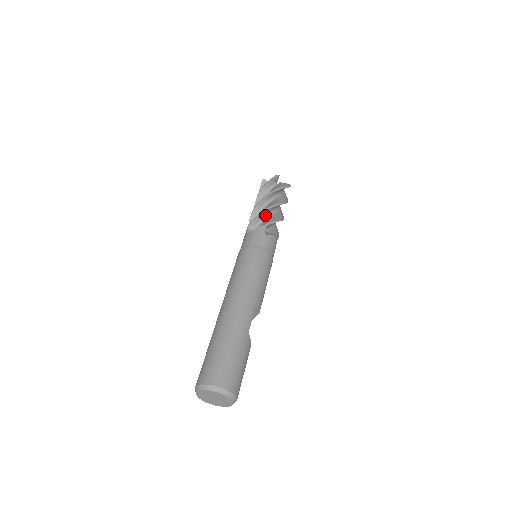
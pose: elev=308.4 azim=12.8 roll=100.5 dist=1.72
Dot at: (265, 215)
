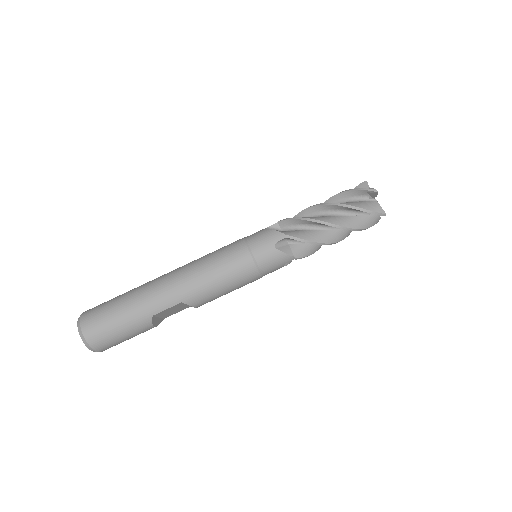
Dot at: (307, 224)
